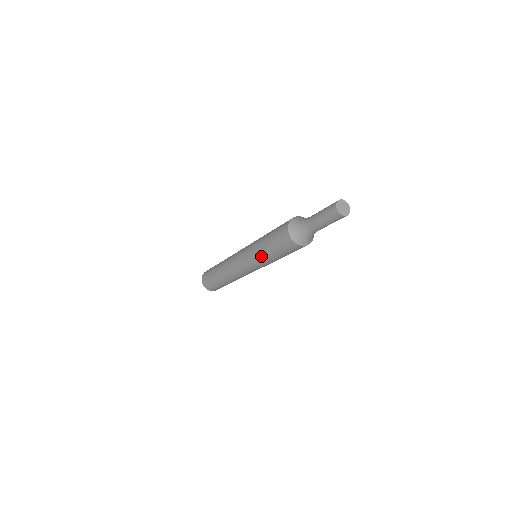
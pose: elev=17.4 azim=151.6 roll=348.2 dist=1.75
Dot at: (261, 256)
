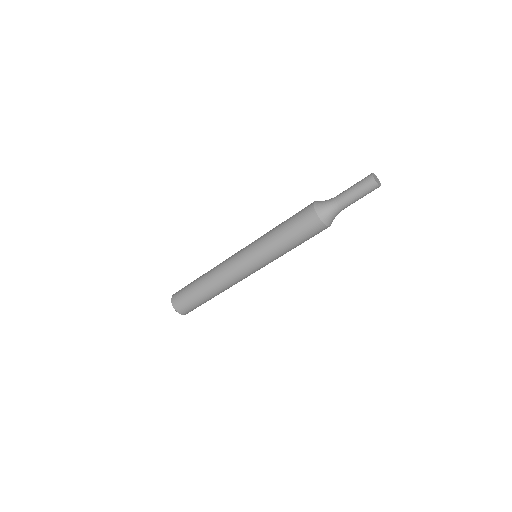
Dot at: (275, 250)
